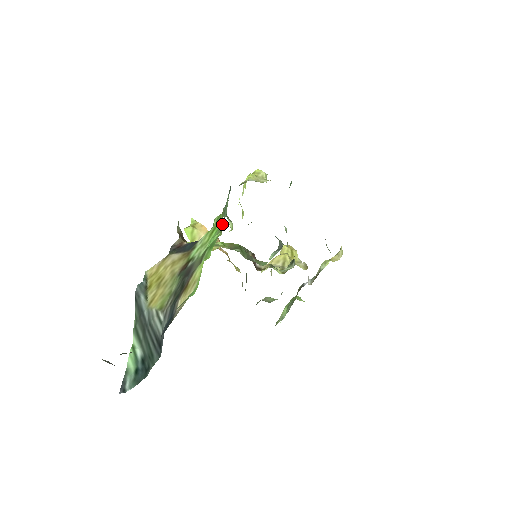
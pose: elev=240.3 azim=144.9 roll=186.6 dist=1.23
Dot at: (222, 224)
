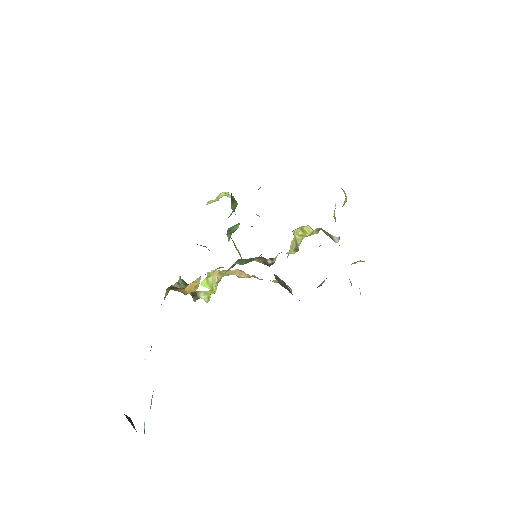
Dot at: occluded
